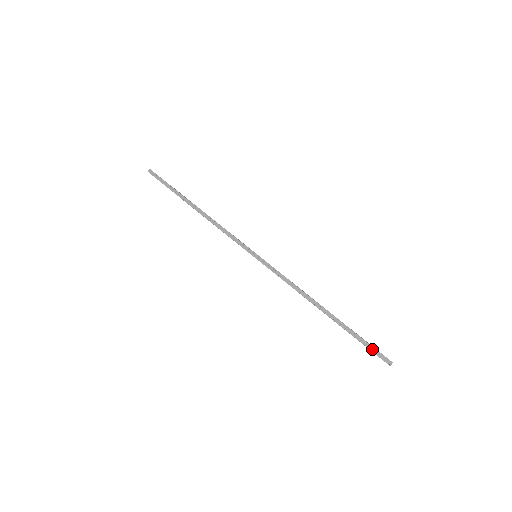
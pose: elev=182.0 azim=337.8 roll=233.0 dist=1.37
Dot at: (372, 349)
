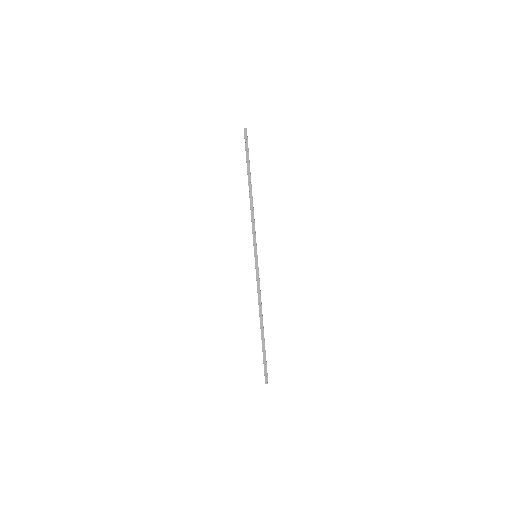
Dot at: (265, 367)
